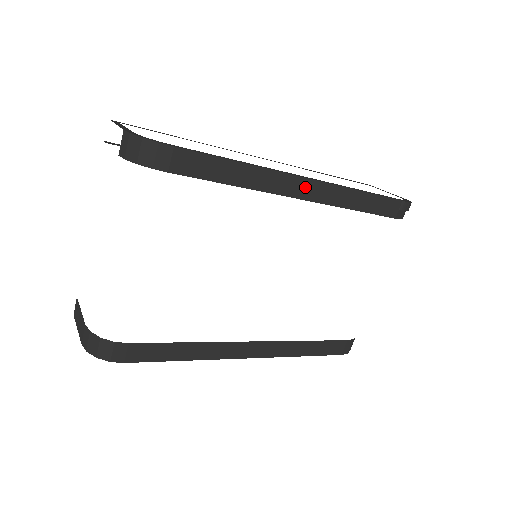
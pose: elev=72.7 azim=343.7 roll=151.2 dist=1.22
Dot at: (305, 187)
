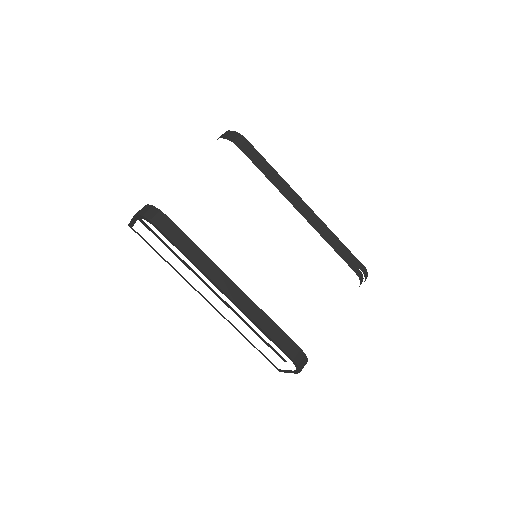
Dot at: (303, 207)
